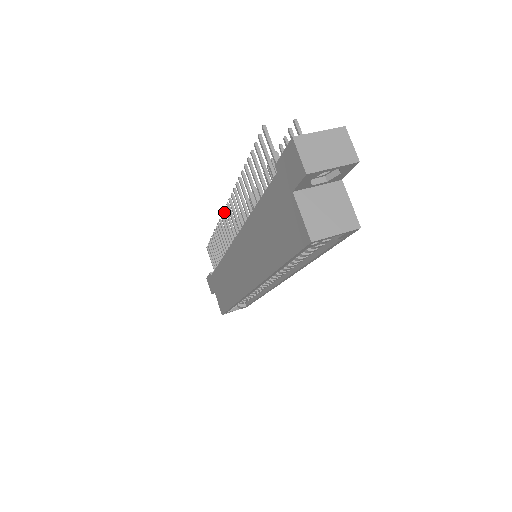
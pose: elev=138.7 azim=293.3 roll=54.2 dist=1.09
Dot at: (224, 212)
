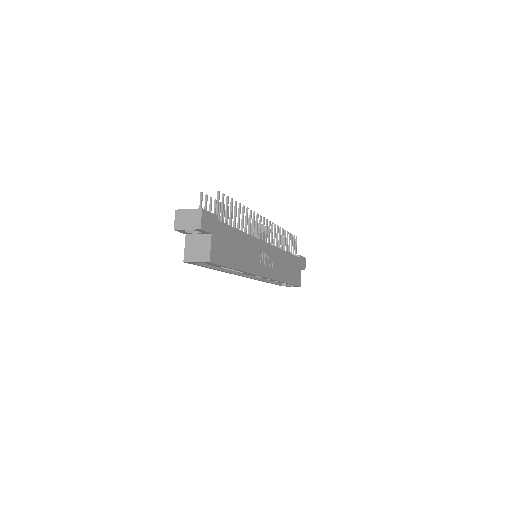
Dot at: (255, 222)
